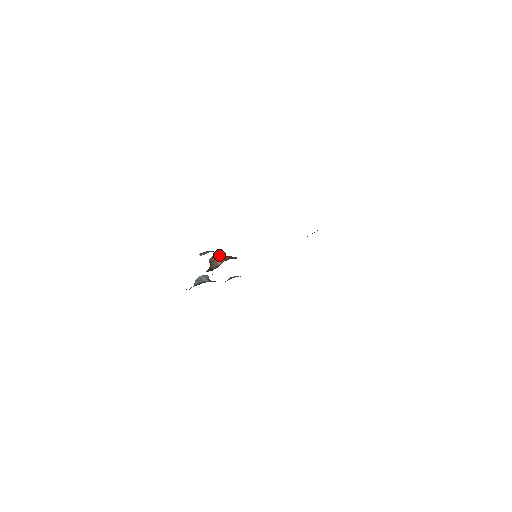
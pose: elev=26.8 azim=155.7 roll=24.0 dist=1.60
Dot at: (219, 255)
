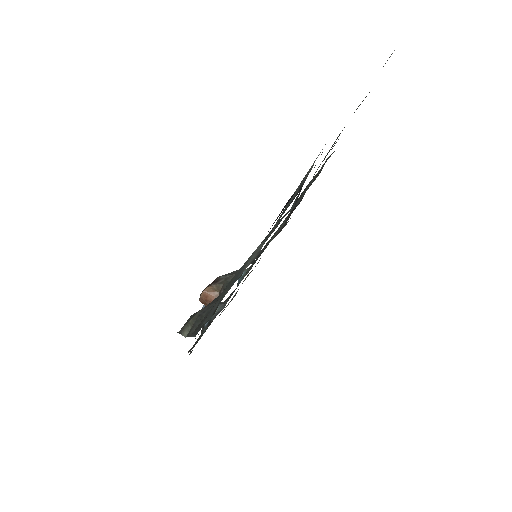
Dot at: (207, 290)
